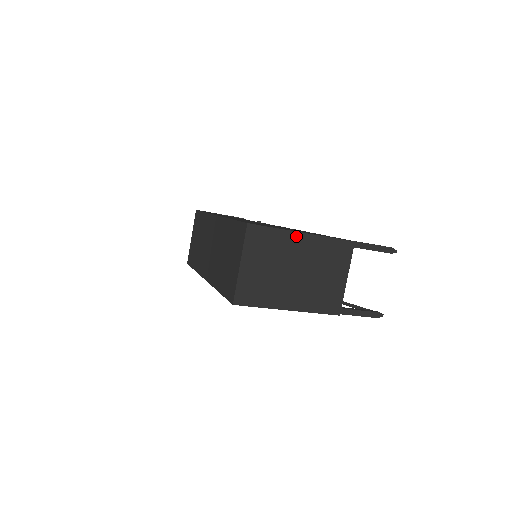
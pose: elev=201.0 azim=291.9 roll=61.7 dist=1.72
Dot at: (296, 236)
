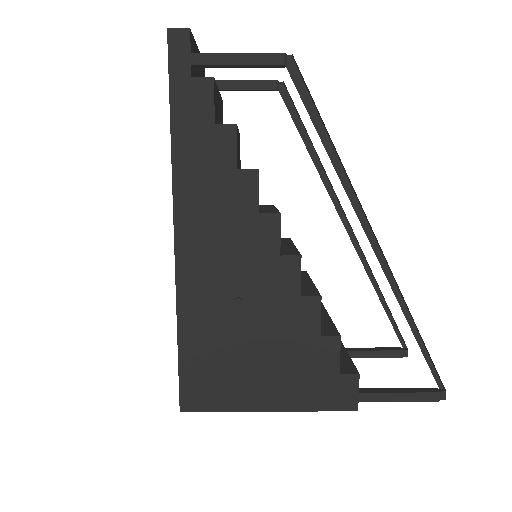
Dot at: (258, 408)
